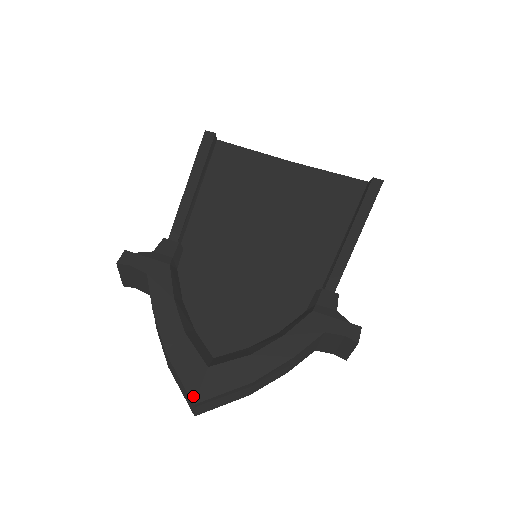
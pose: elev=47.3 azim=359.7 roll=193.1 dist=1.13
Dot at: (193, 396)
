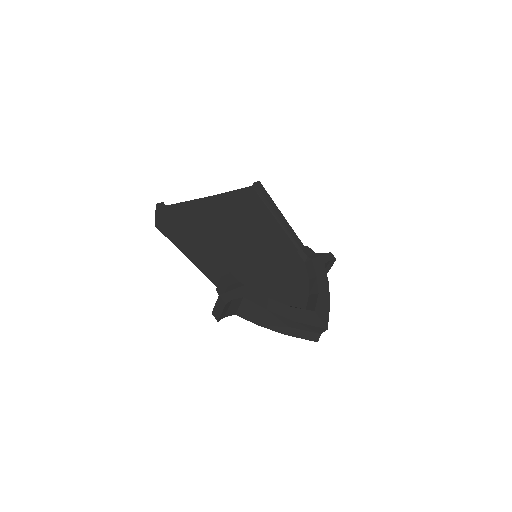
Dot at: (324, 327)
